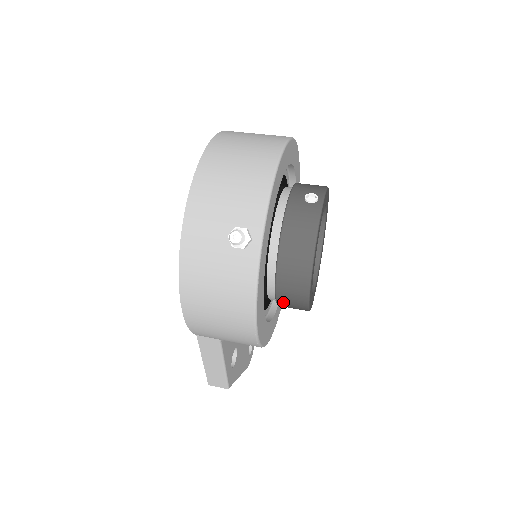
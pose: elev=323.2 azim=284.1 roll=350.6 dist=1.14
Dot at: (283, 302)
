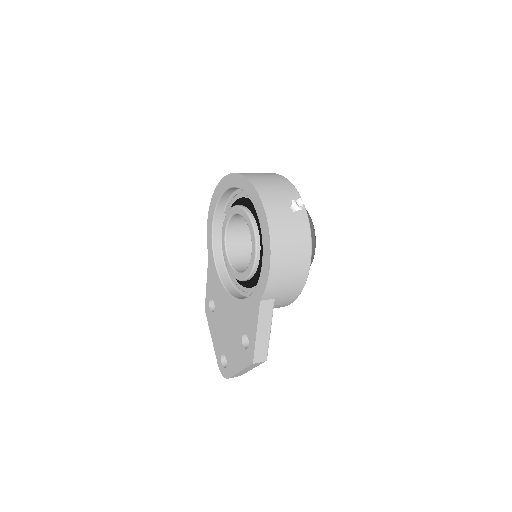
Dot at: occluded
